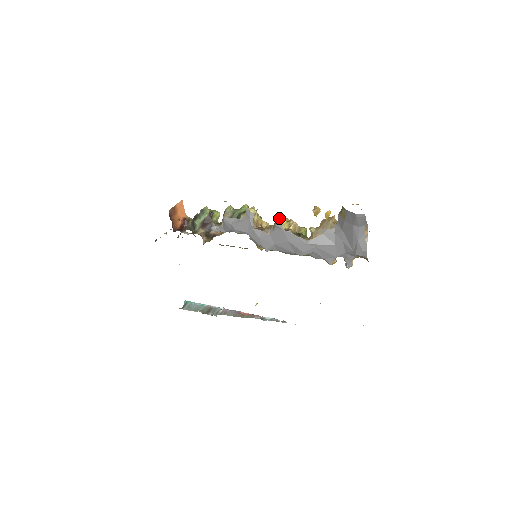
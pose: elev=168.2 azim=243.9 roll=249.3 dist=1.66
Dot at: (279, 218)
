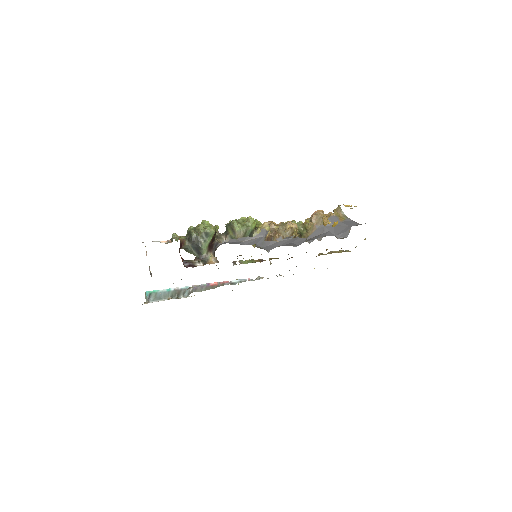
Dot at: (290, 229)
